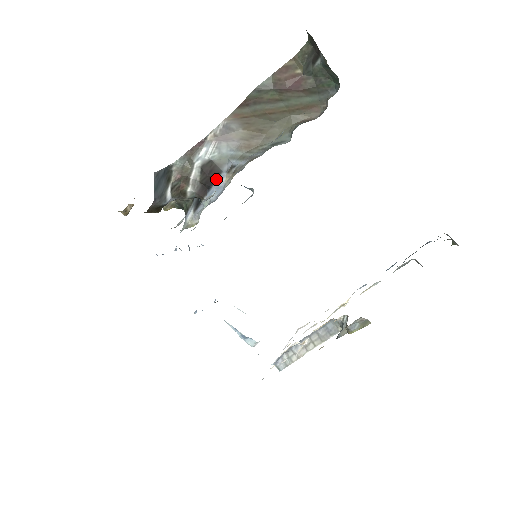
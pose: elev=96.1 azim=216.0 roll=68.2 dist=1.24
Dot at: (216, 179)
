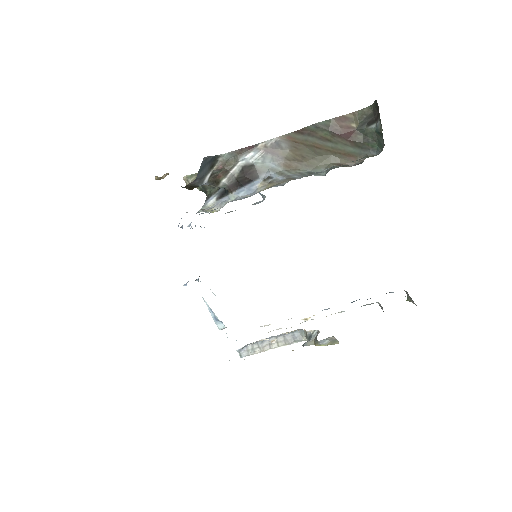
Dot at: (251, 182)
